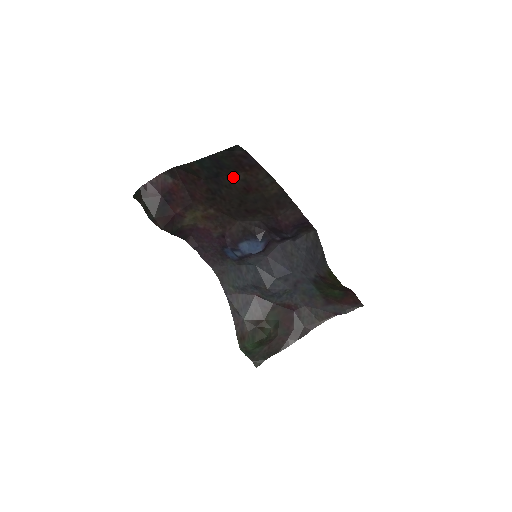
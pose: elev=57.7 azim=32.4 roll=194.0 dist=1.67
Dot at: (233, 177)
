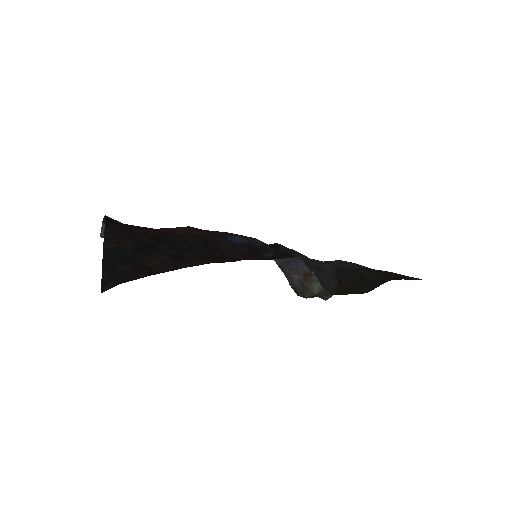
Dot at: (150, 257)
